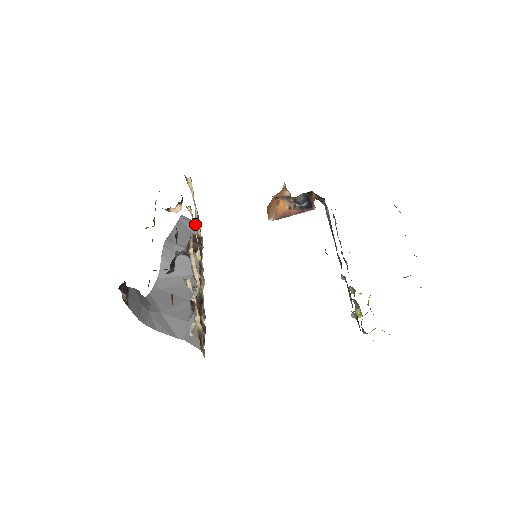
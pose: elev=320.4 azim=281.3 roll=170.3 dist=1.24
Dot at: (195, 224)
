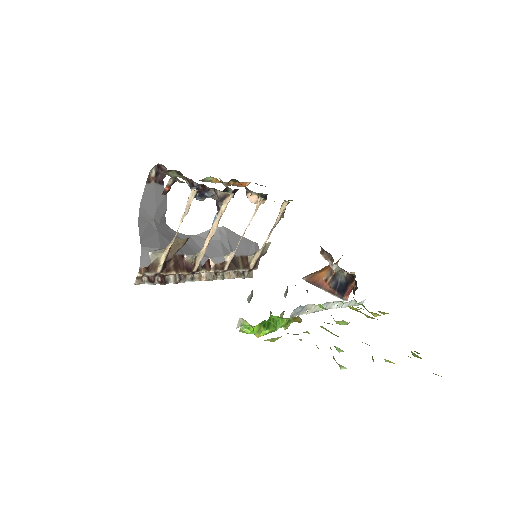
Dot at: (257, 252)
